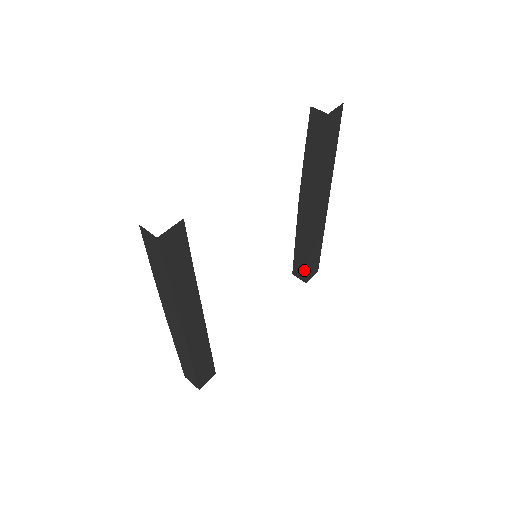
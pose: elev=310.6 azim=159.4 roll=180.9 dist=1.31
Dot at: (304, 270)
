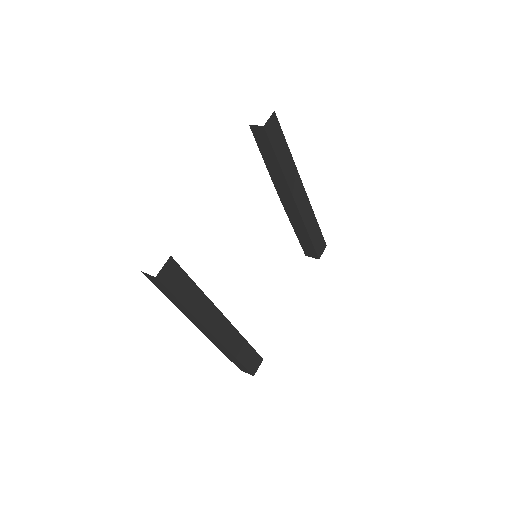
Dot at: (312, 249)
